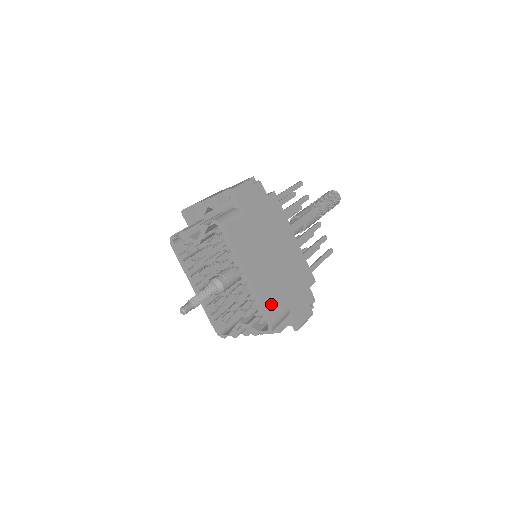
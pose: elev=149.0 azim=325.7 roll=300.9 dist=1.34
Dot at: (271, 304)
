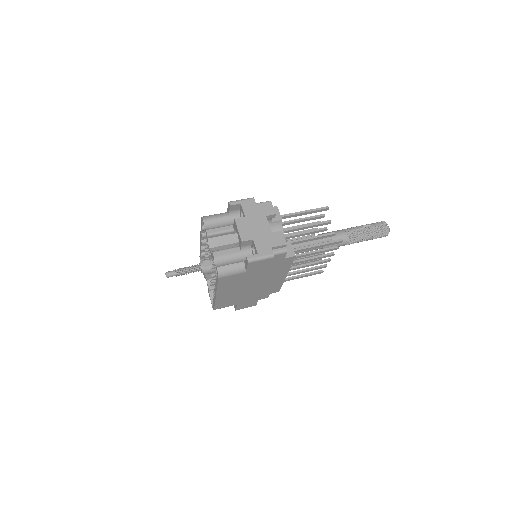
Dot at: (223, 303)
